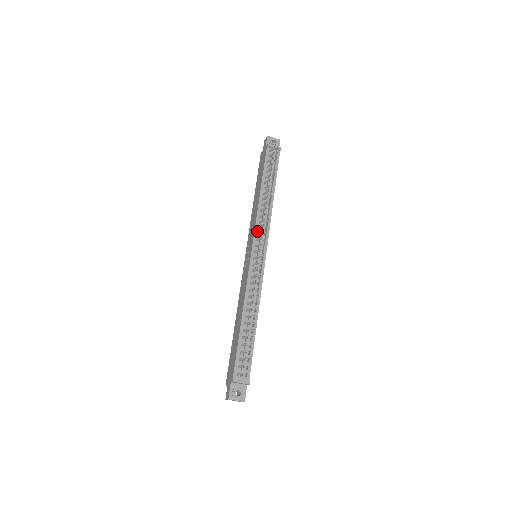
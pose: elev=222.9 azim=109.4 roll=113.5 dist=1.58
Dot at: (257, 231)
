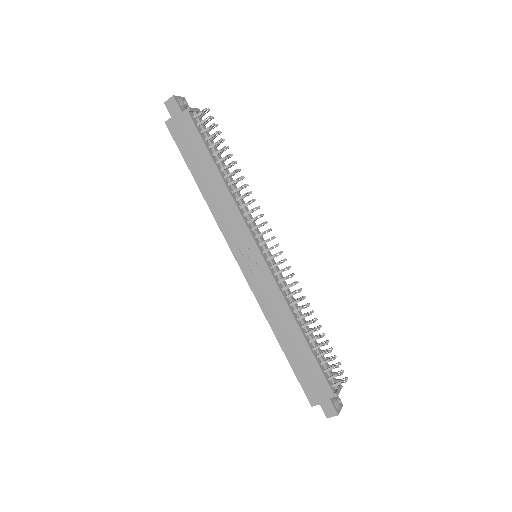
Dot at: (249, 227)
